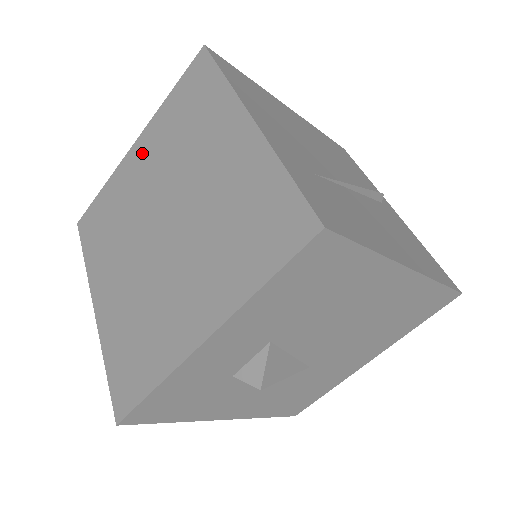
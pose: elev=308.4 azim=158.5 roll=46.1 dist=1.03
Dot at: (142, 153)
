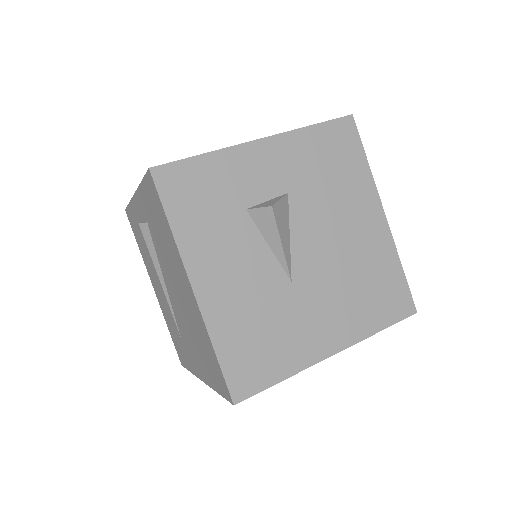
Dot at: occluded
